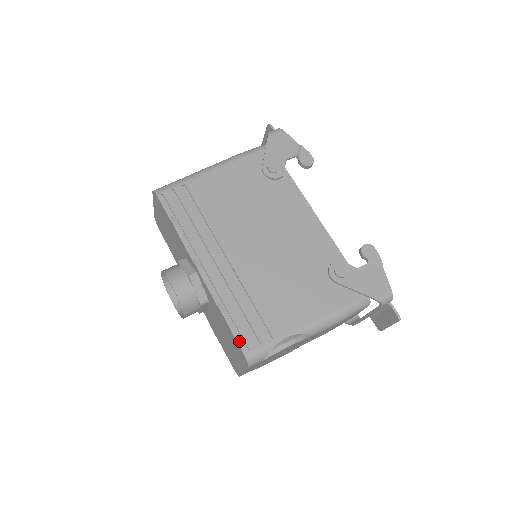
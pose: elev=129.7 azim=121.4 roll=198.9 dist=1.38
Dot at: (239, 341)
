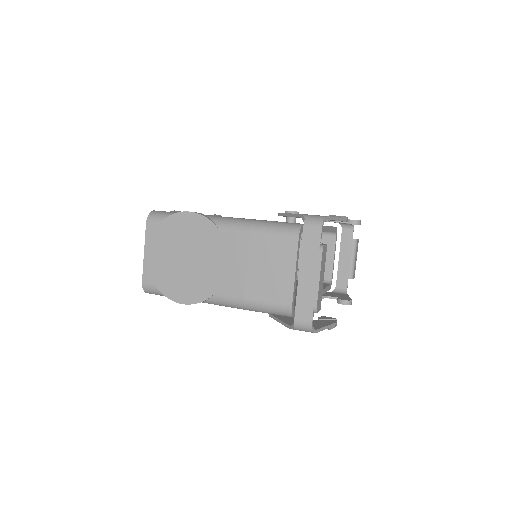
Dot at: occluded
